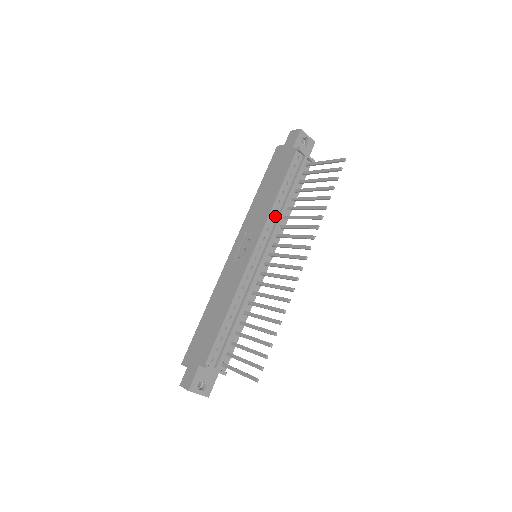
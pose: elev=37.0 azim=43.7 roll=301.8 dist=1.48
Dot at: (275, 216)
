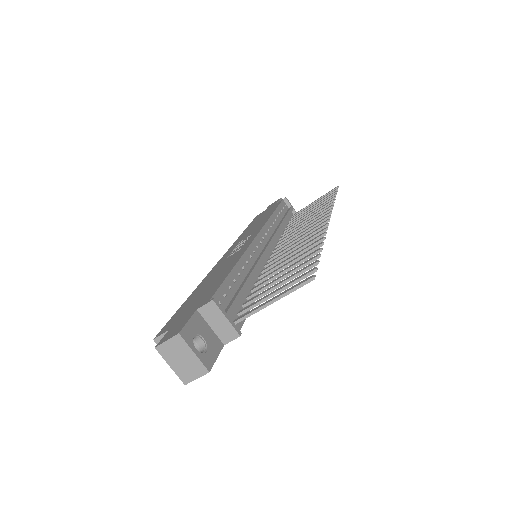
Dot at: (273, 227)
